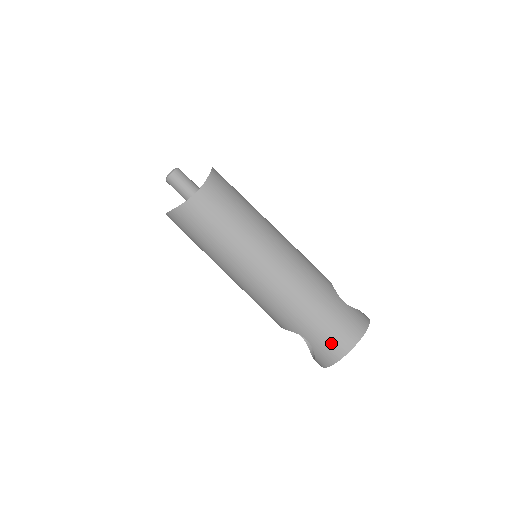
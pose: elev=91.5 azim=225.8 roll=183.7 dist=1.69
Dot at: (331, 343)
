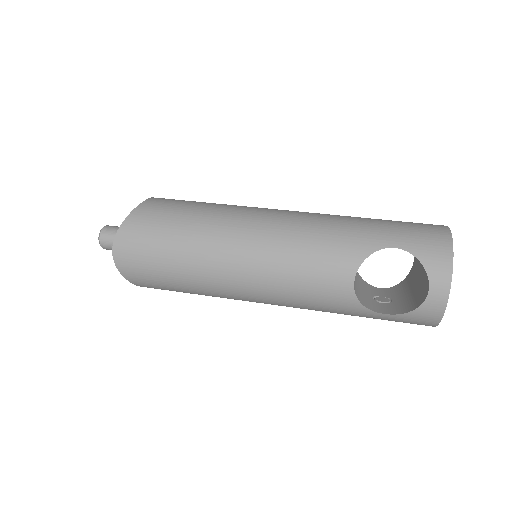
Dot at: (422, 231)
